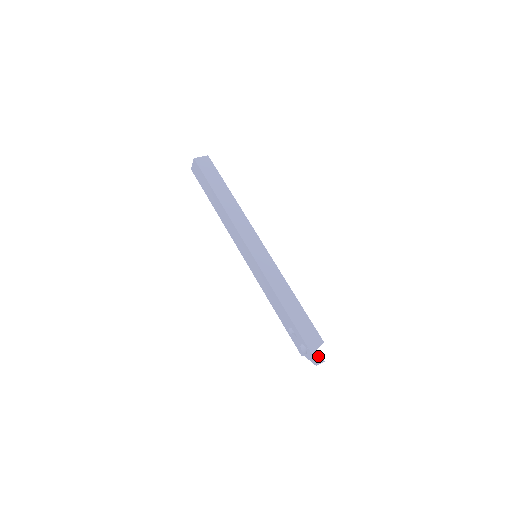
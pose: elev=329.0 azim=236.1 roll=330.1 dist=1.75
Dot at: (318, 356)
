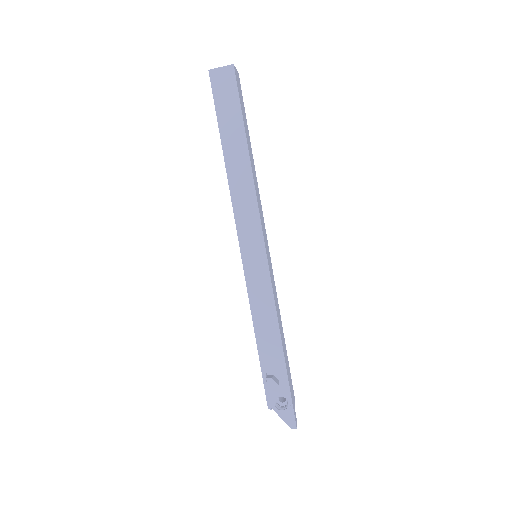
Dot at: occluded
